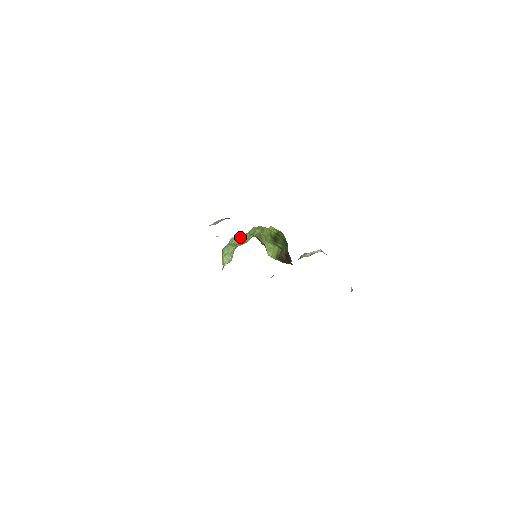
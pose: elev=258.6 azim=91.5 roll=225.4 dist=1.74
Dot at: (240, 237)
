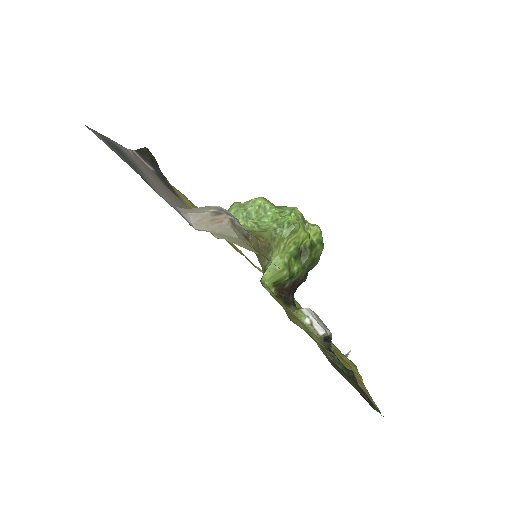
Dot at: (266, 208)
